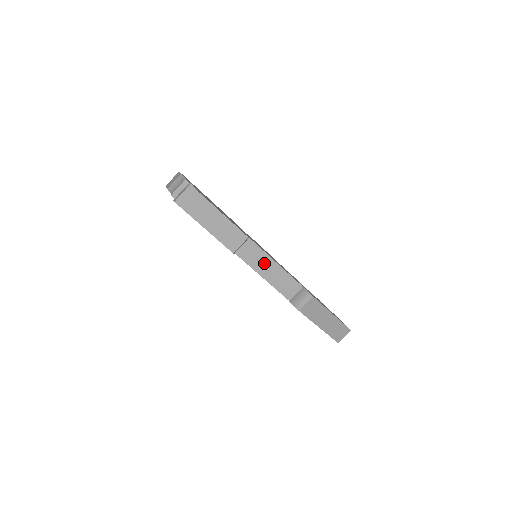
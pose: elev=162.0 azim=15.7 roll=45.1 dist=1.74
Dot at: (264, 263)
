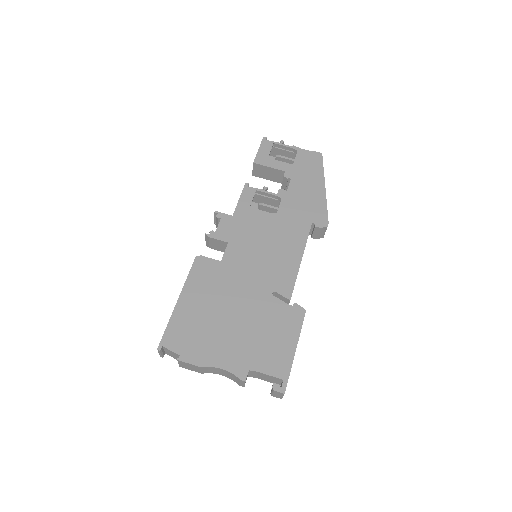
Dot at: occluded
